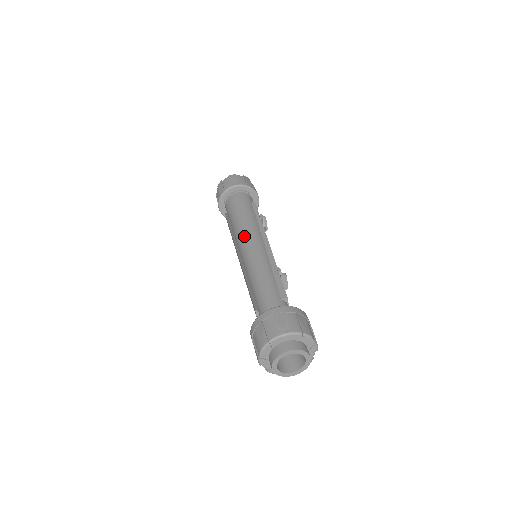
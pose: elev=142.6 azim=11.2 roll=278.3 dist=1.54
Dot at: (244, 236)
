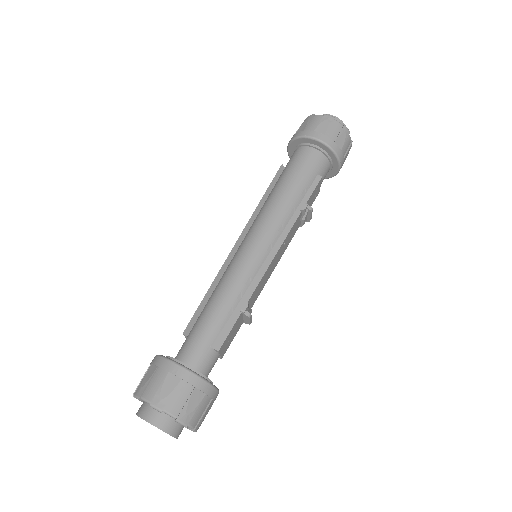
Dot at: (259, 224)
